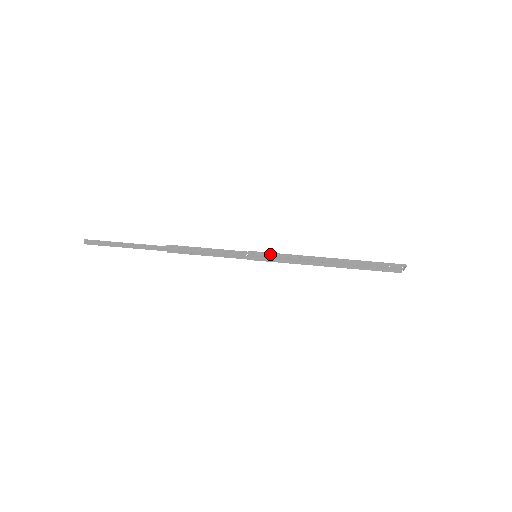
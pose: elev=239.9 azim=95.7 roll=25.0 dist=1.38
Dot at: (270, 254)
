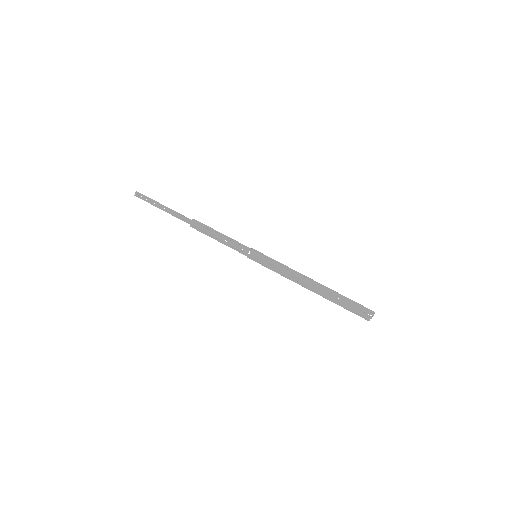
Dot at: (268, 257)
